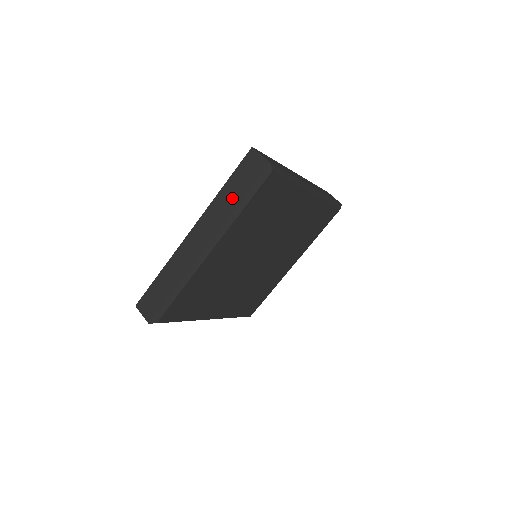
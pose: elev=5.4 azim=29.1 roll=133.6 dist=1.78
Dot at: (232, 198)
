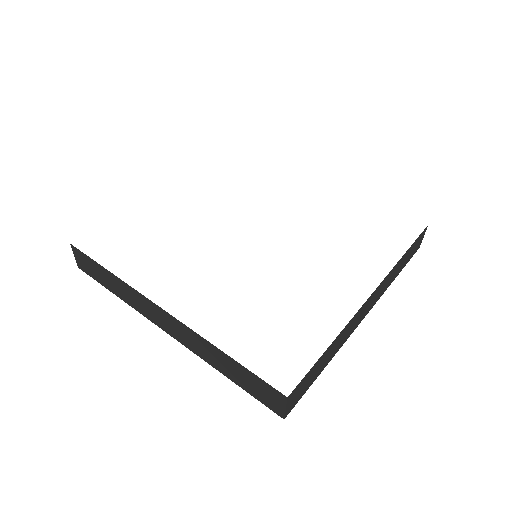
Dot at: (224, 367)
